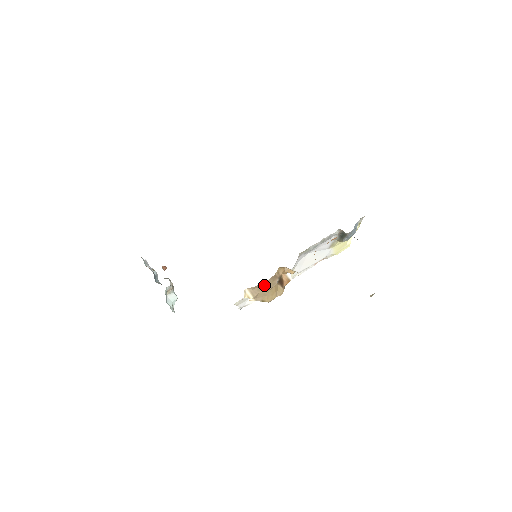
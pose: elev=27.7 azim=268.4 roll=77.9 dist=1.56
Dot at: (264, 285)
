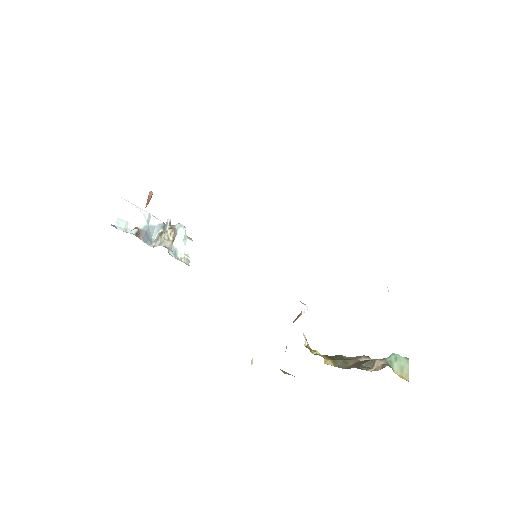
Dot at: occluded
